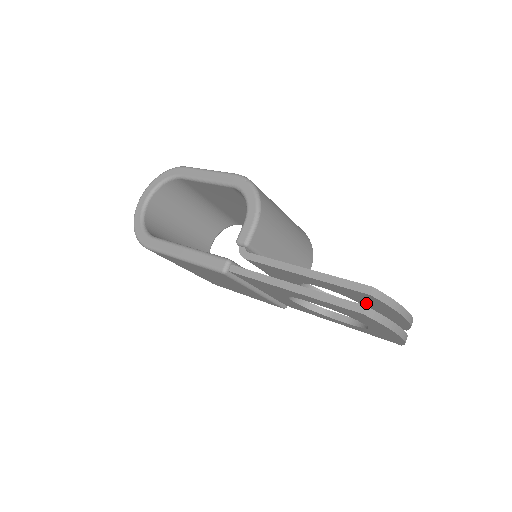
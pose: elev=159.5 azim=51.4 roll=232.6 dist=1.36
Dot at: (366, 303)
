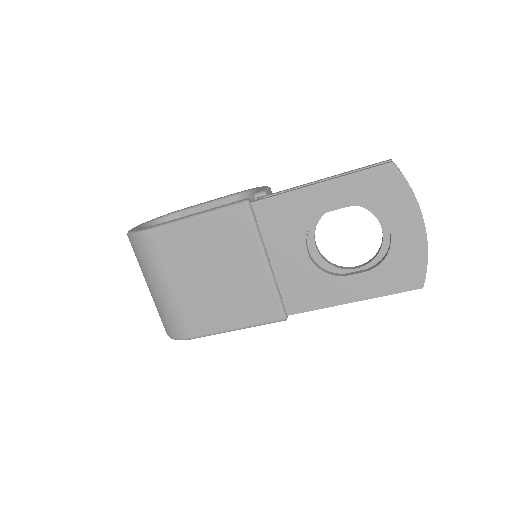
Dot at: occluded
